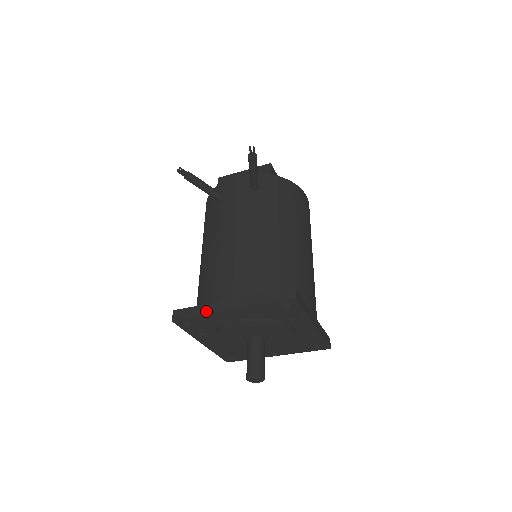
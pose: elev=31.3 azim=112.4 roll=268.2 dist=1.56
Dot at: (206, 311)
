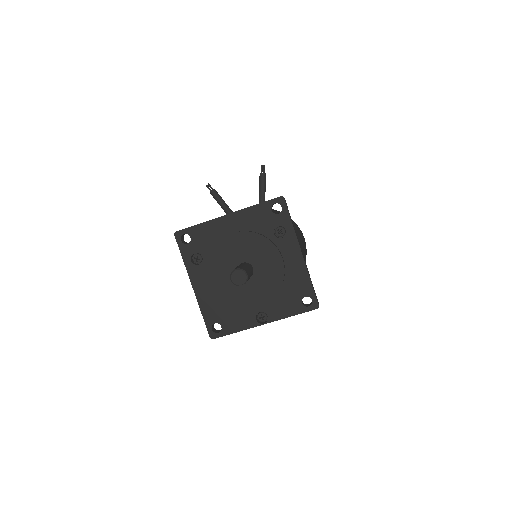
Dot at: (206, 221)
